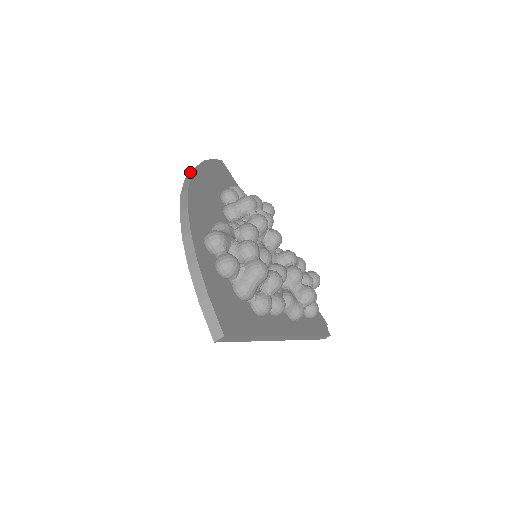
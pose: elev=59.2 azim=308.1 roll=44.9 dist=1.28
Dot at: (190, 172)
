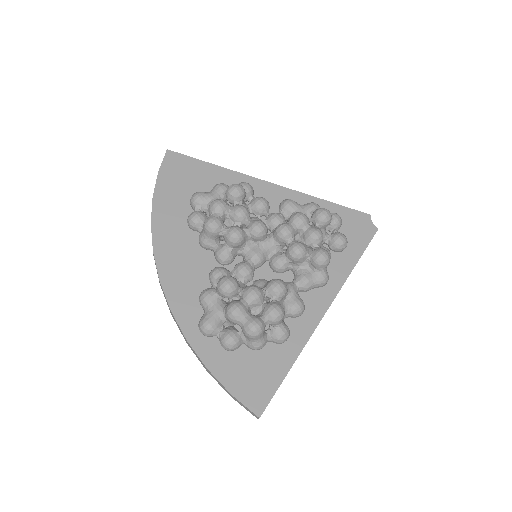
Dot at: occluded
